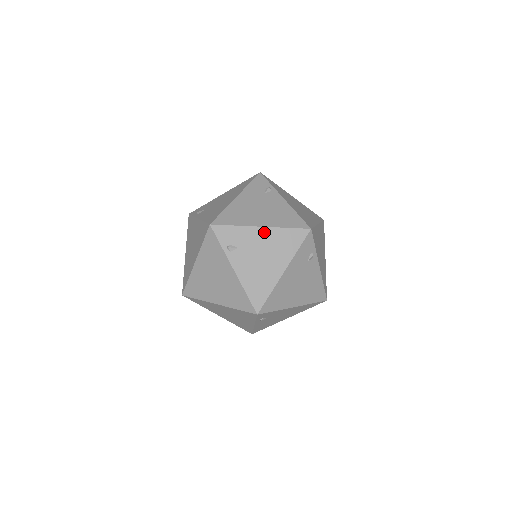
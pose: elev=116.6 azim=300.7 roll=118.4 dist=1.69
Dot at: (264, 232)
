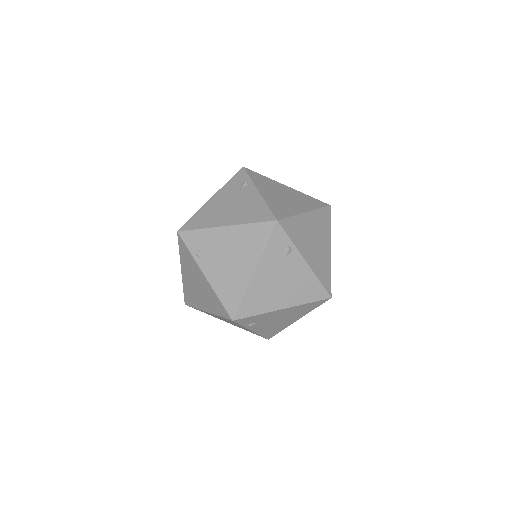
Dot at: (229, 231)
